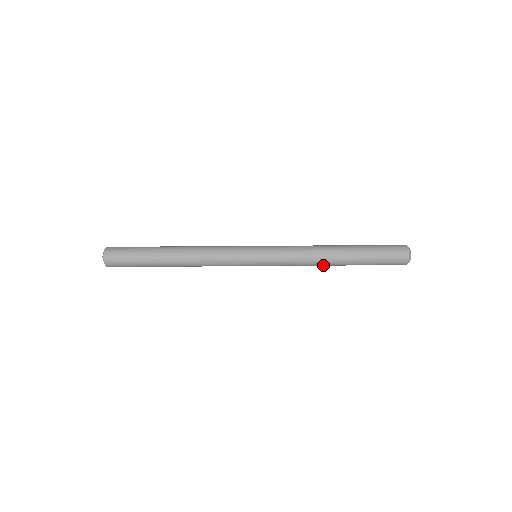
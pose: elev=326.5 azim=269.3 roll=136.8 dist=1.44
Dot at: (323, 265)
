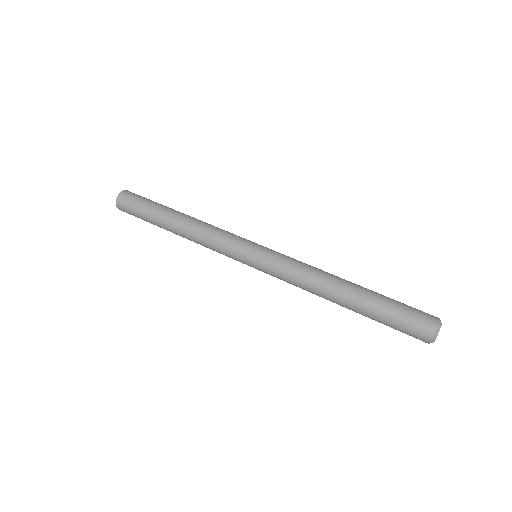
Dot at: occluded
